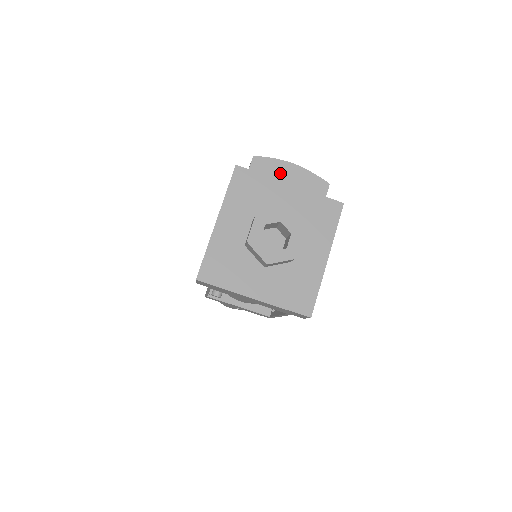
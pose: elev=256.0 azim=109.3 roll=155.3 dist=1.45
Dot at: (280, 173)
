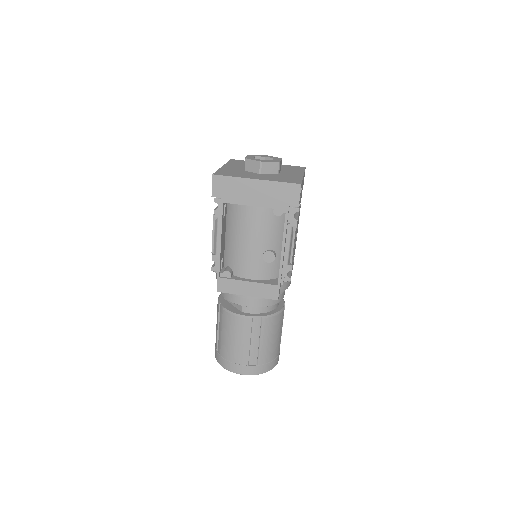
Dot at: occluded
